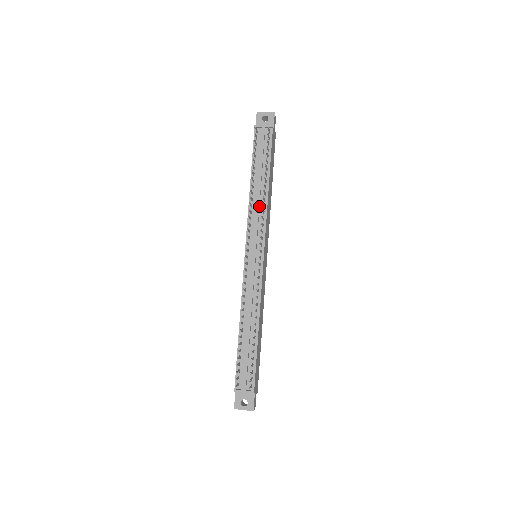
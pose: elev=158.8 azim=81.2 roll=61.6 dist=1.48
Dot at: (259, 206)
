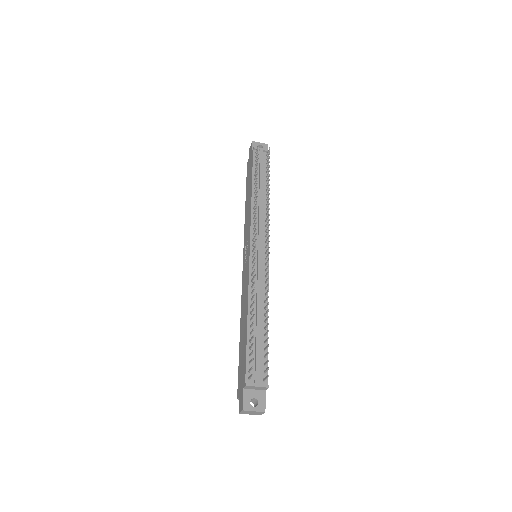
Dot at: (262, 209)
